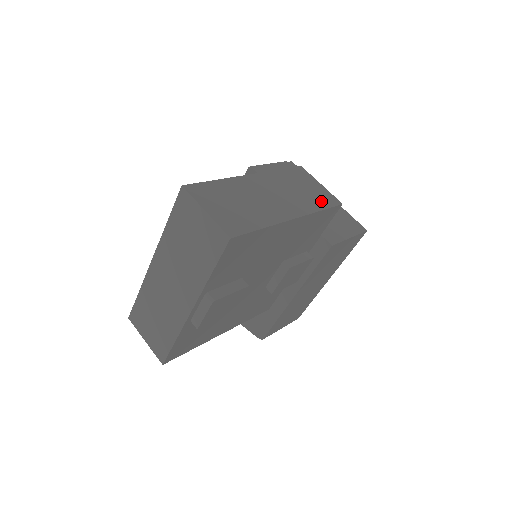
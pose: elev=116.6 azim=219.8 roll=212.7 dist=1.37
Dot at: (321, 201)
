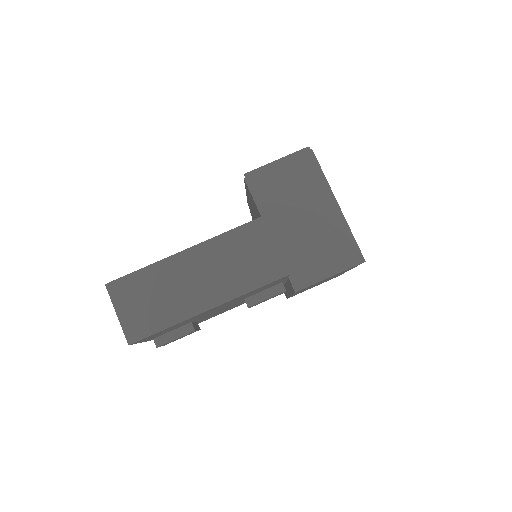
Dot at: (259, 275)
